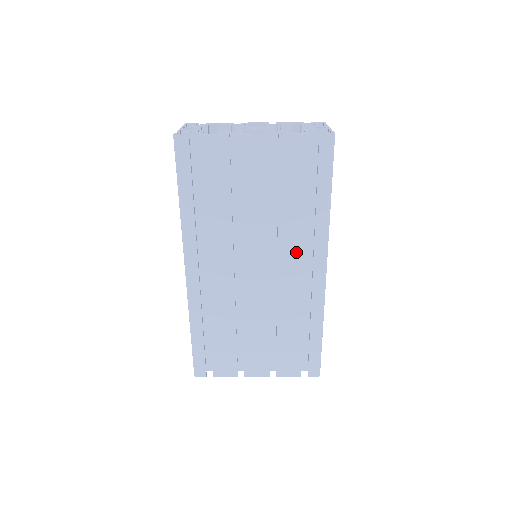
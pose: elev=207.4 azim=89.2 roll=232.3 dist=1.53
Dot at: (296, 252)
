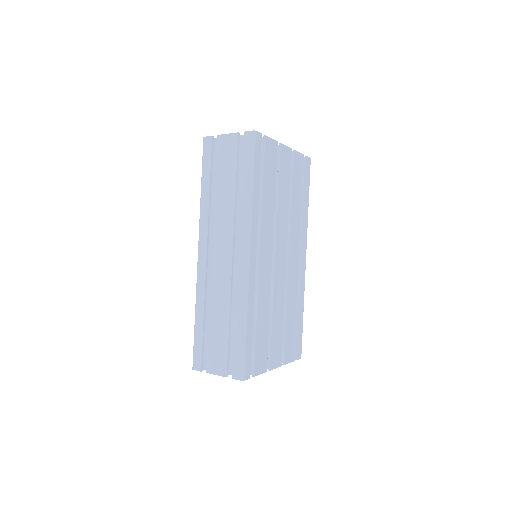
Dot at: (297, 242)
